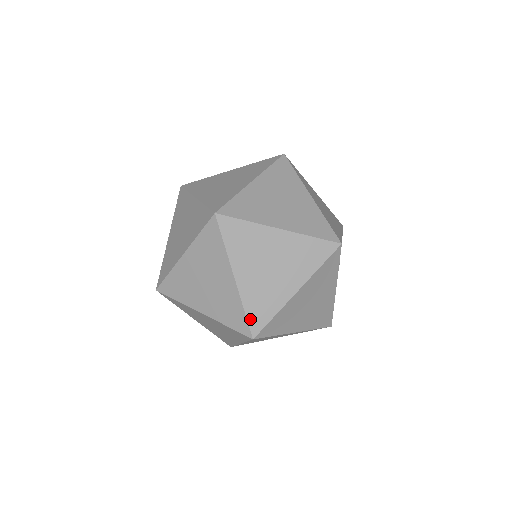
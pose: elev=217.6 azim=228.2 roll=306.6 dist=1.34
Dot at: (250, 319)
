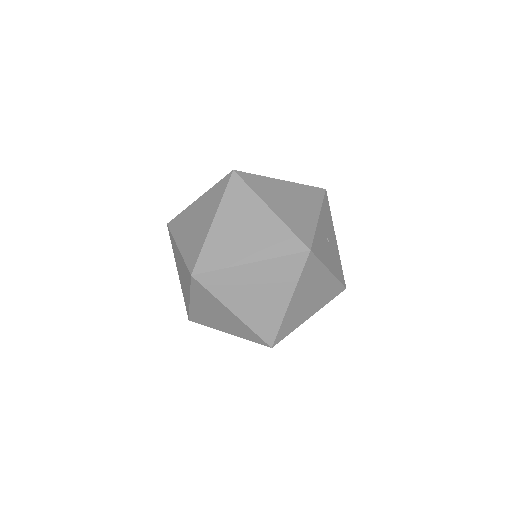
Dot at: (262, 336)
